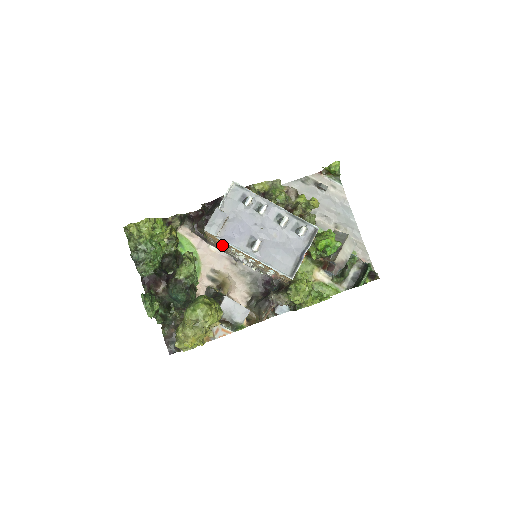
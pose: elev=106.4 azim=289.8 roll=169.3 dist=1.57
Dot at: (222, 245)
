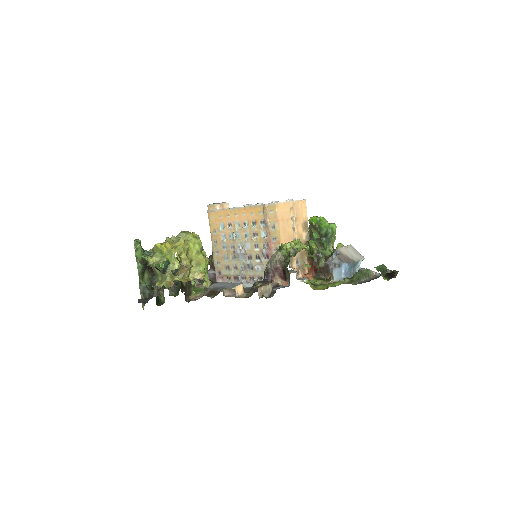
Dot at: (223, 239)
